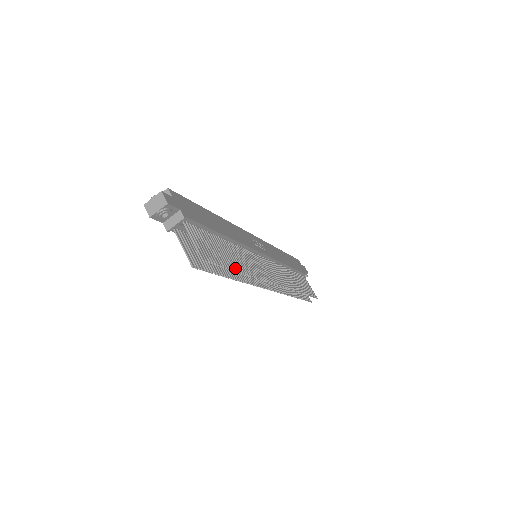
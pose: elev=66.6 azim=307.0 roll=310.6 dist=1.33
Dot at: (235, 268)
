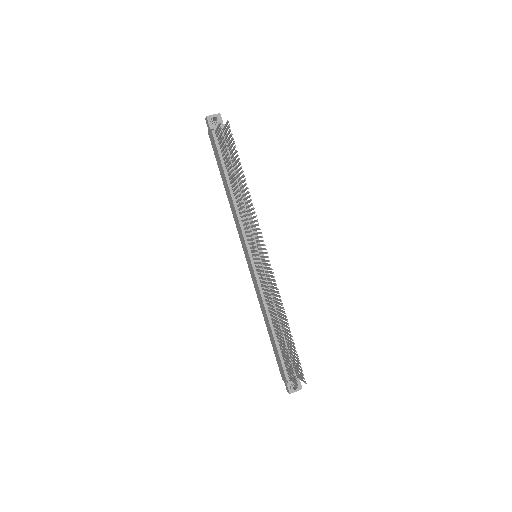
Dot at: (242, 171)
